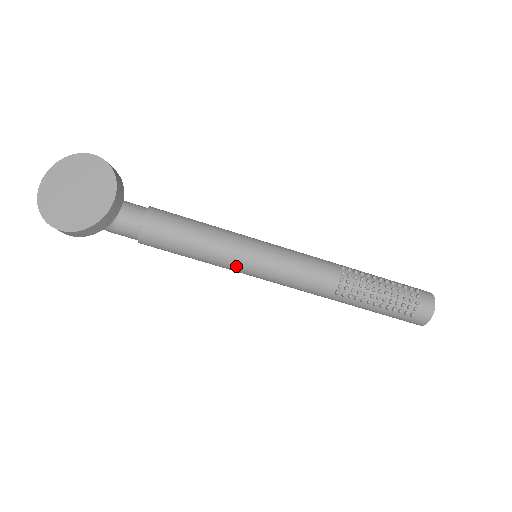
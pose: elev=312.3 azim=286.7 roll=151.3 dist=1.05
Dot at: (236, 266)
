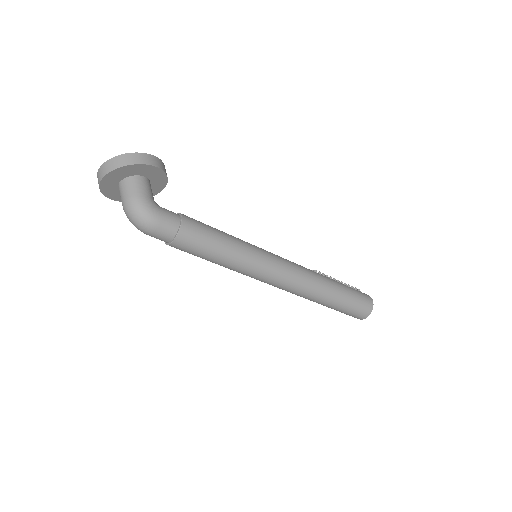
Dot at: (253, 246)
